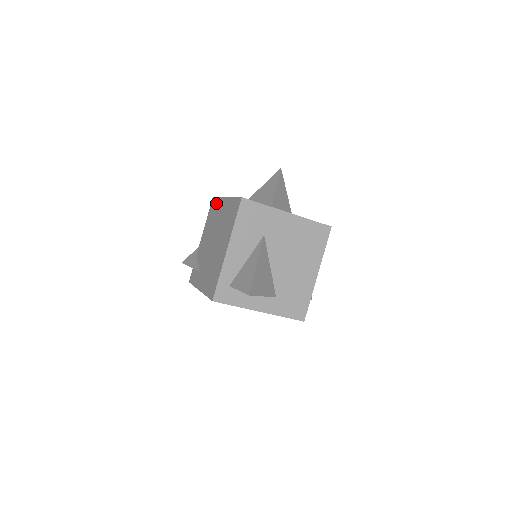
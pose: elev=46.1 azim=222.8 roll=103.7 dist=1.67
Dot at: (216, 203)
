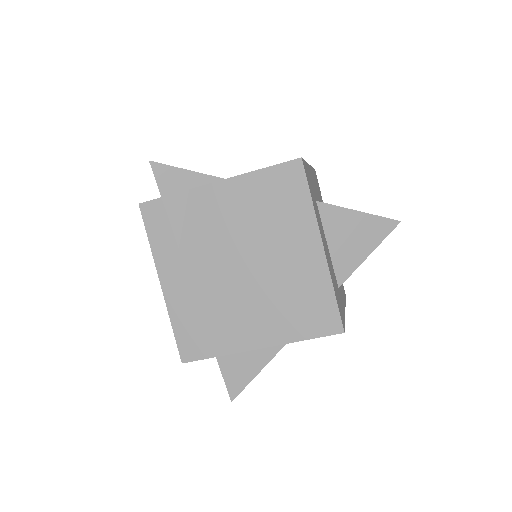
Dot at: (299, 200)
